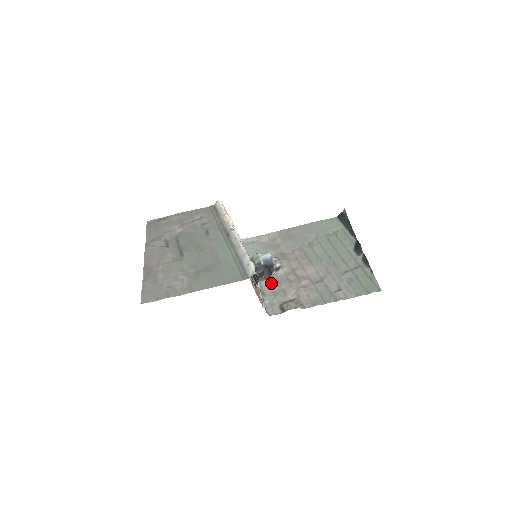
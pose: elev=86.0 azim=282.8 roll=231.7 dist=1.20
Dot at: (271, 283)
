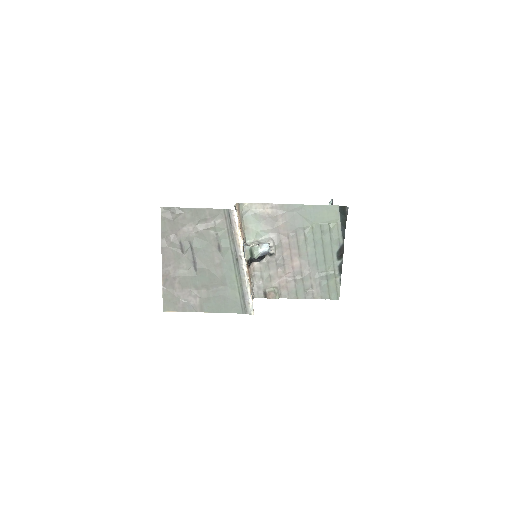
Dot at: (262, 266)
